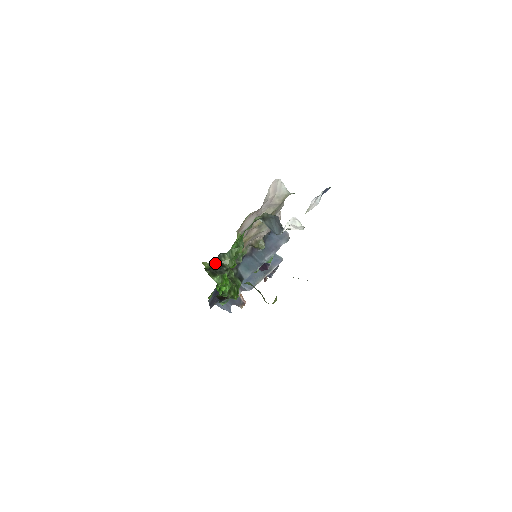
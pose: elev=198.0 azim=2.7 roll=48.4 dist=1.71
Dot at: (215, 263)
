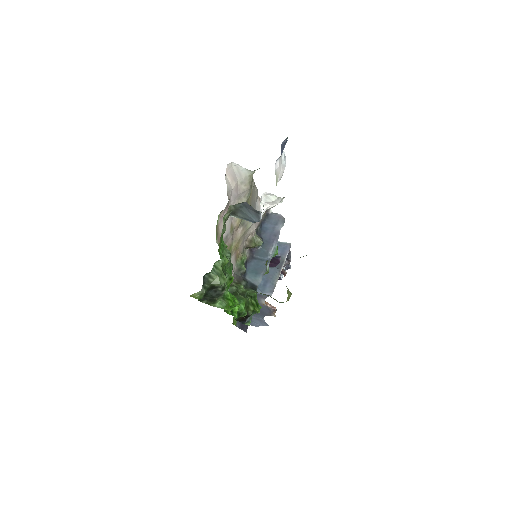
Dot at: (205, 289)
